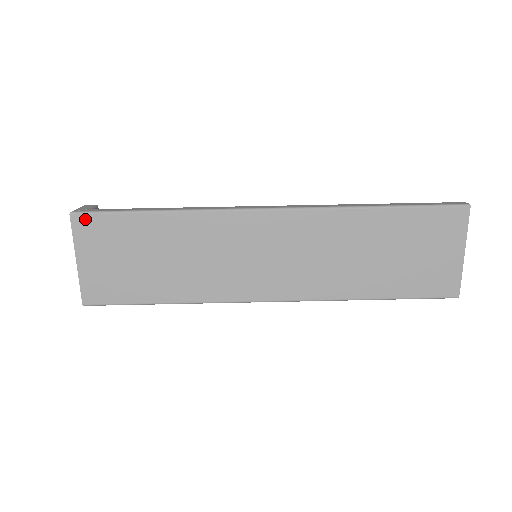
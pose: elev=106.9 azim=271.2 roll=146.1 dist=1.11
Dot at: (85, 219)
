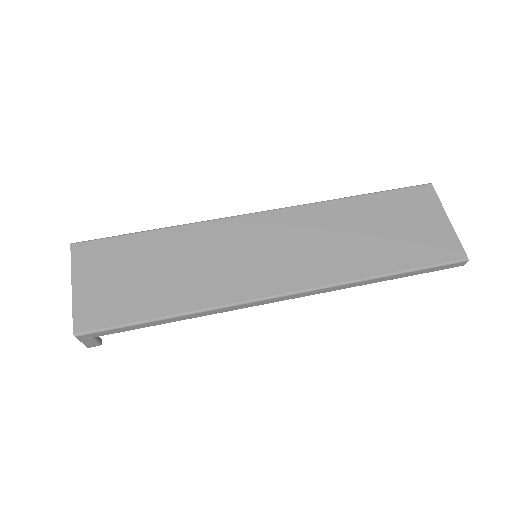
Dot at: (85, 246)
